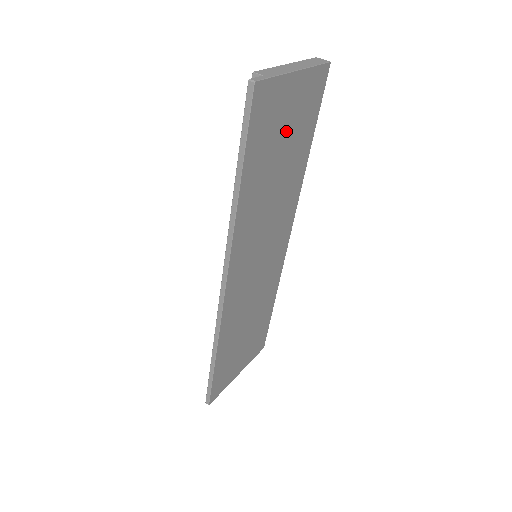
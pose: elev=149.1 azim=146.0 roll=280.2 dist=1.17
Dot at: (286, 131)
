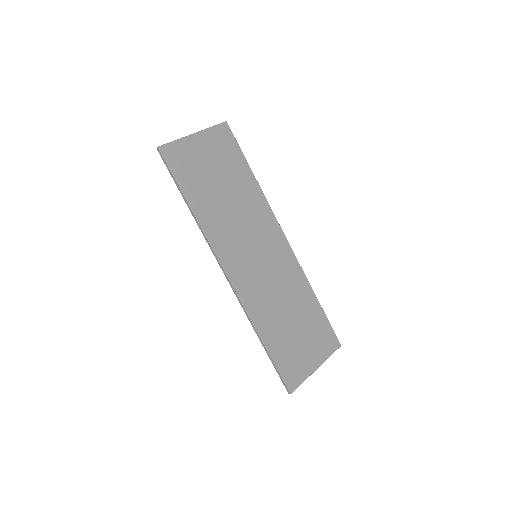
Dot at: (212, 166)
